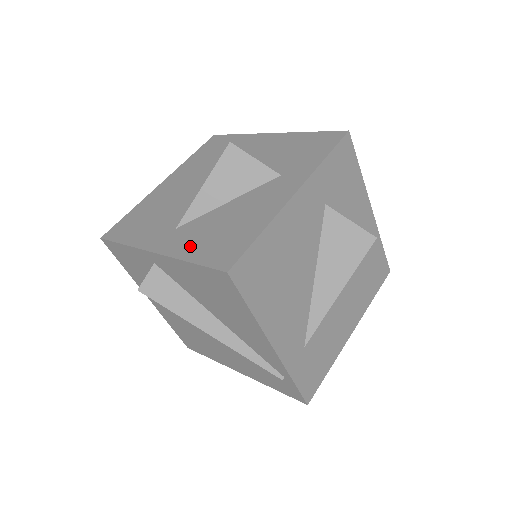
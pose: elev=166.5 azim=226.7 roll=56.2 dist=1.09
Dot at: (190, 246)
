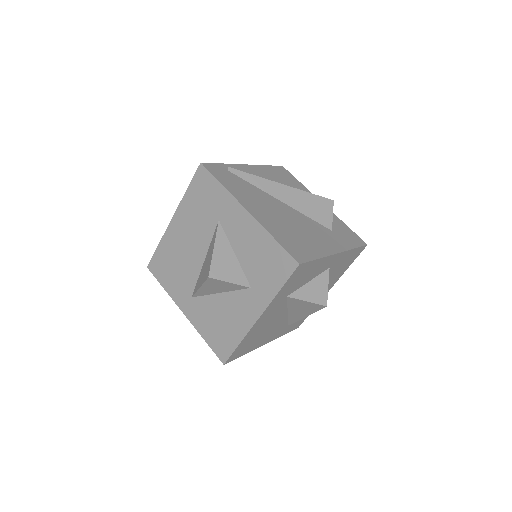
Dot at: (202, 325)
